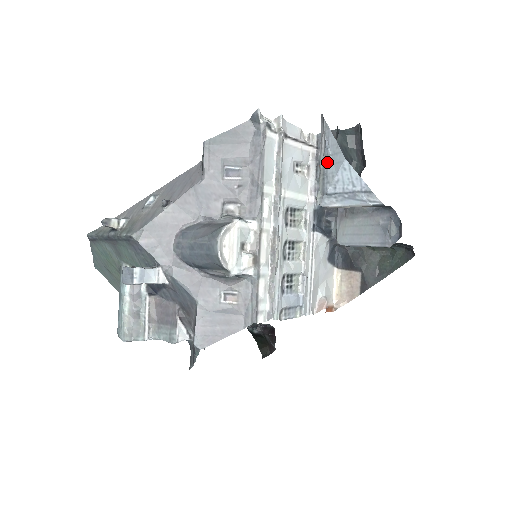
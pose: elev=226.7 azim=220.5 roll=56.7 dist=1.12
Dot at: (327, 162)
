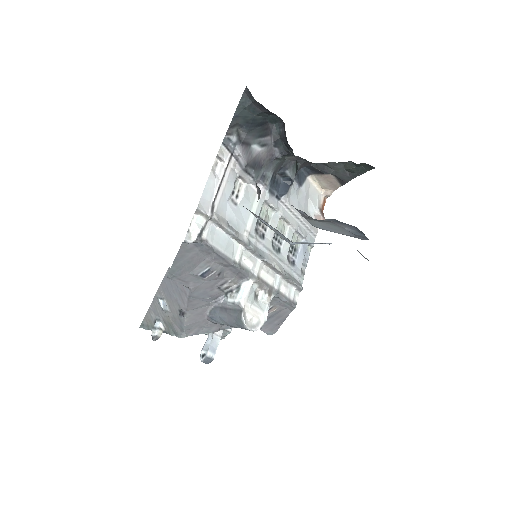
Dot at: (274, 231)
